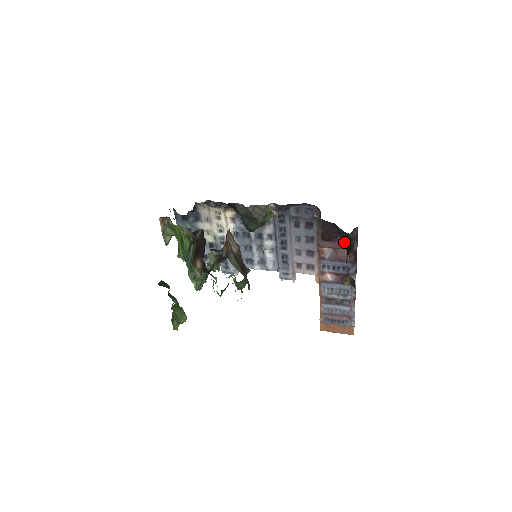
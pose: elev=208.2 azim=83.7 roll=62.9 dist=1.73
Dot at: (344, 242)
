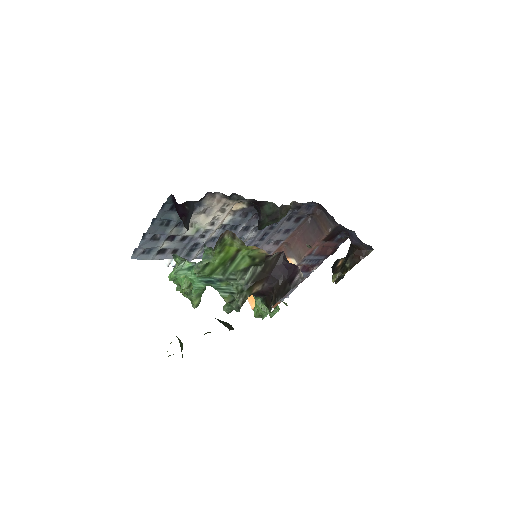
Dot at: (336, 241)
